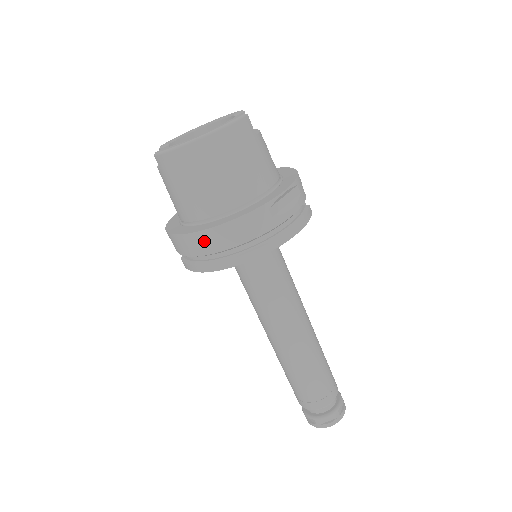
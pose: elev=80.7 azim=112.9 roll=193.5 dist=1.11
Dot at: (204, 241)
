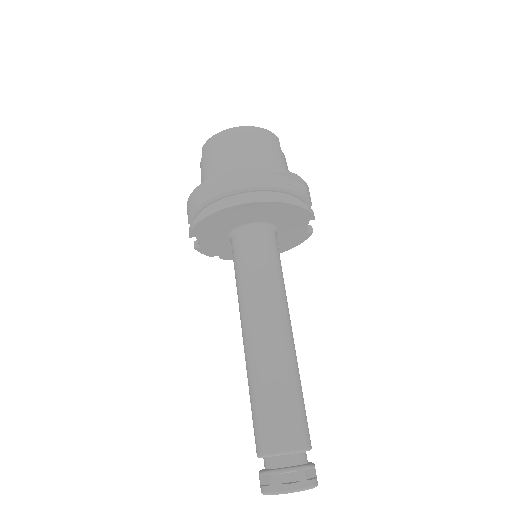
Dot at: (214, 185)
